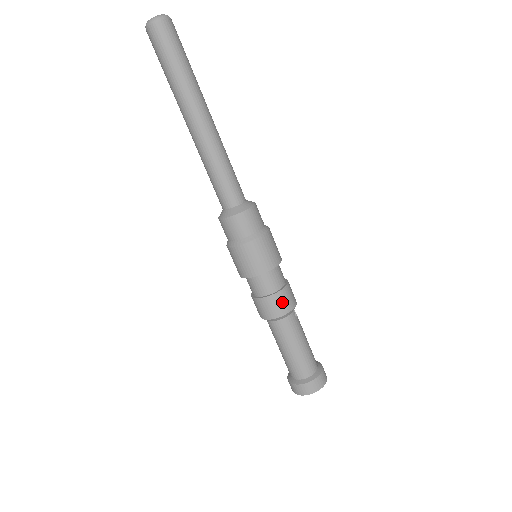
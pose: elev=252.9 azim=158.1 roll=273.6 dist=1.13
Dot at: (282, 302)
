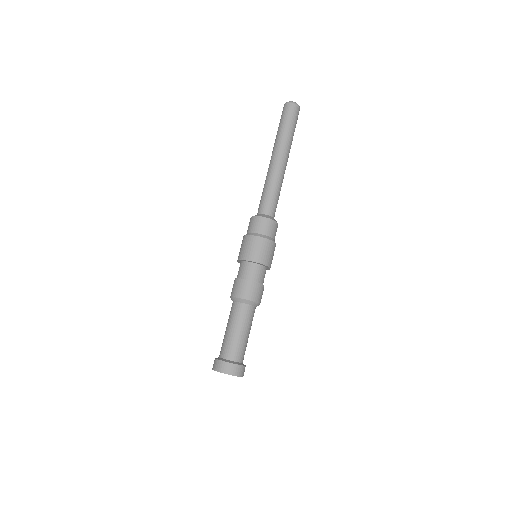
Dot at: (262, 294)
